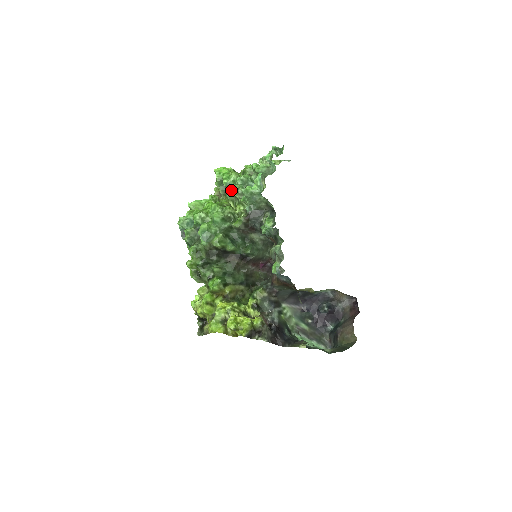
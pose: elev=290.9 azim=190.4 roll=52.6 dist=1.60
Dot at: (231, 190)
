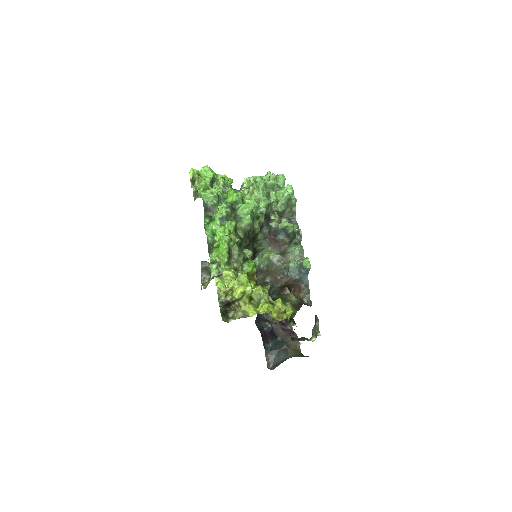
Dot at: (225, 190)
